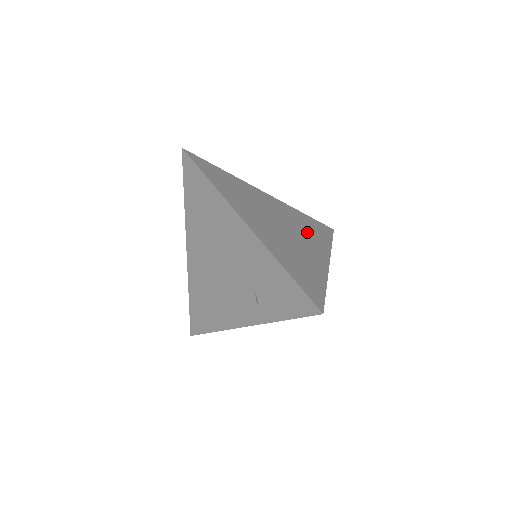
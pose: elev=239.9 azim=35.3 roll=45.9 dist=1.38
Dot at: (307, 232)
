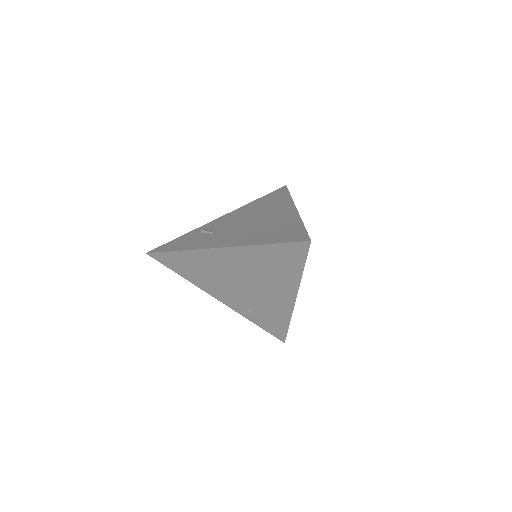
Dot at: occluded
